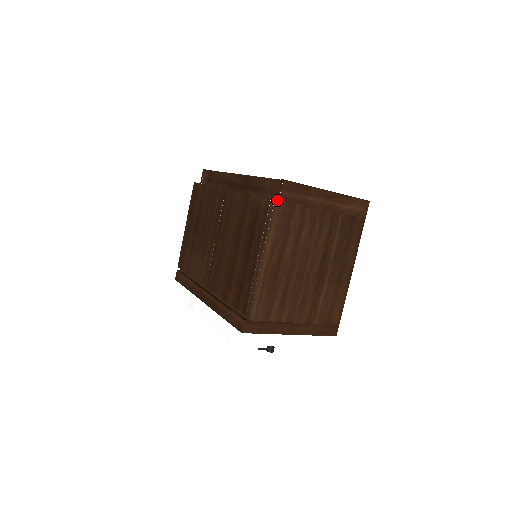
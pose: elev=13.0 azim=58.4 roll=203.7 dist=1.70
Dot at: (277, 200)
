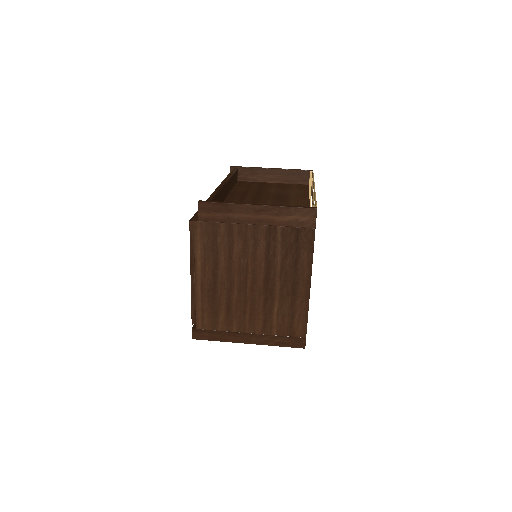
Dot at: (197, 221)
